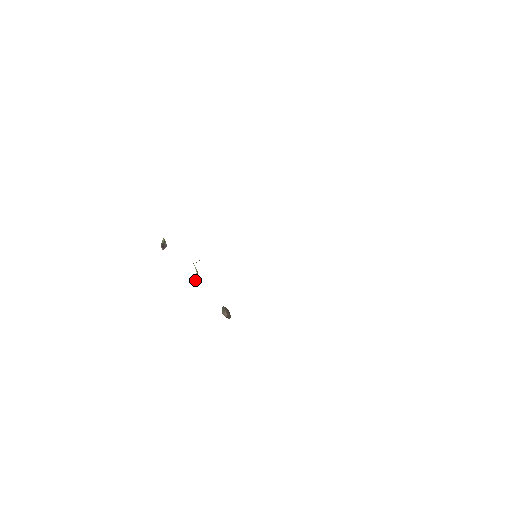
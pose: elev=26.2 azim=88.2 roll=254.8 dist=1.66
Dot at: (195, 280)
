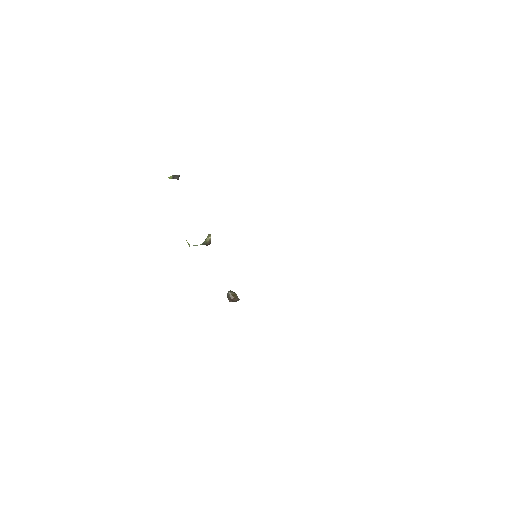
Dot at: occluded
